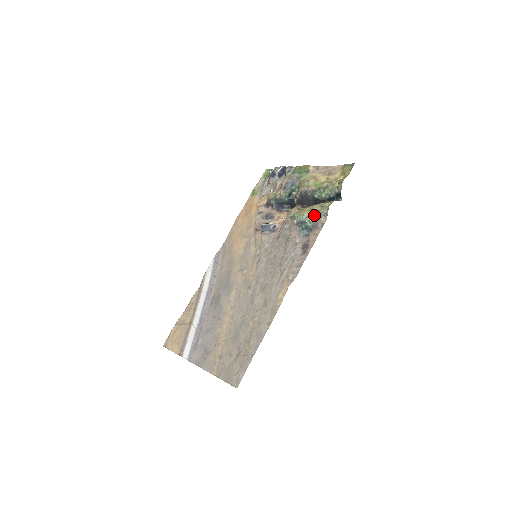
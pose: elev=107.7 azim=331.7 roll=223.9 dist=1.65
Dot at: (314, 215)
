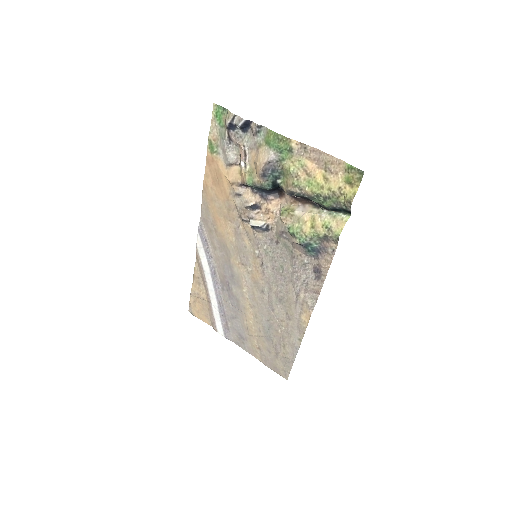
Dot at: (320, 238)
